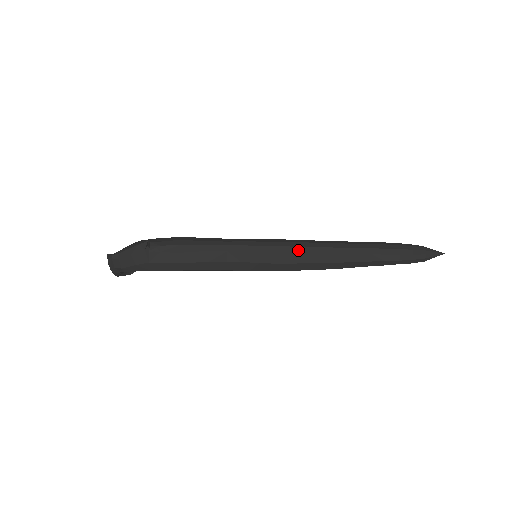
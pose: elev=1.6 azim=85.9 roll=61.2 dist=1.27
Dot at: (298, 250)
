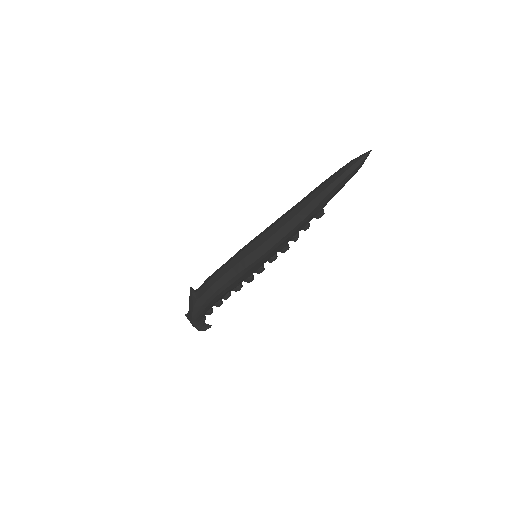
Dot at: (268, 229)
